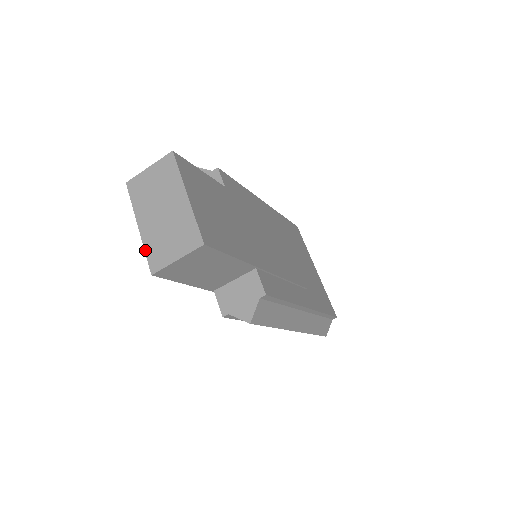
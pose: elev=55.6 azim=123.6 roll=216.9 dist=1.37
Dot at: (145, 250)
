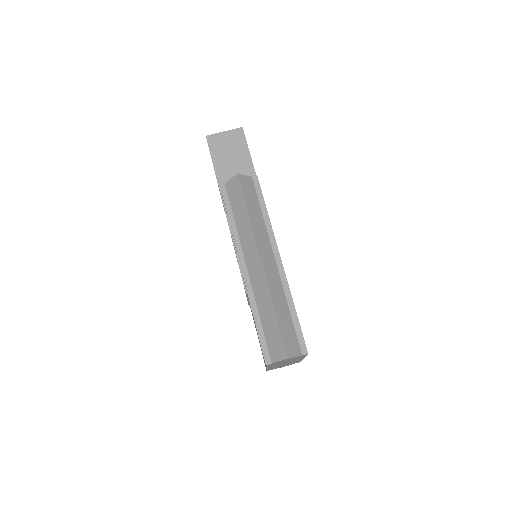
Dot at: occluded
